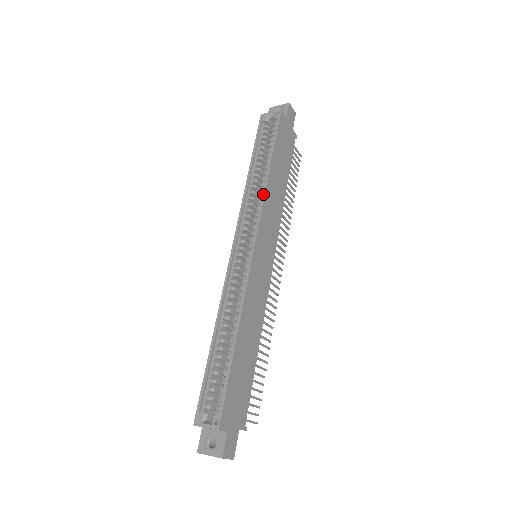
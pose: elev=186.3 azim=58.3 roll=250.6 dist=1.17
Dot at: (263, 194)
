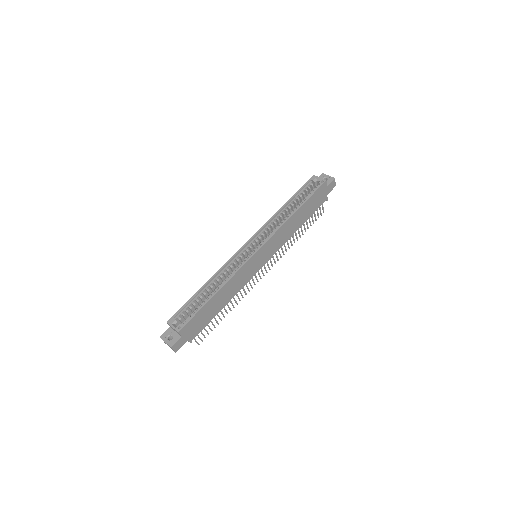
Dot at: (282, 225)
